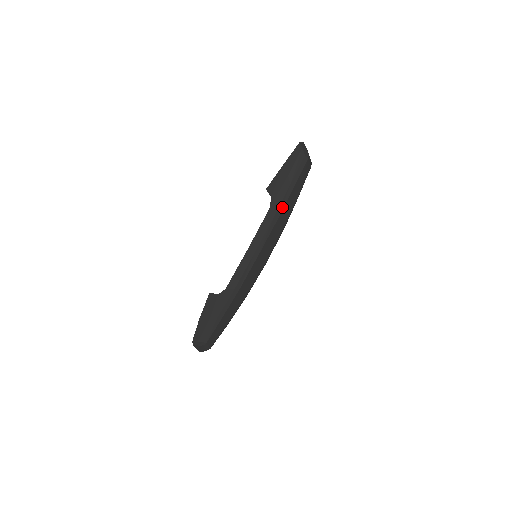
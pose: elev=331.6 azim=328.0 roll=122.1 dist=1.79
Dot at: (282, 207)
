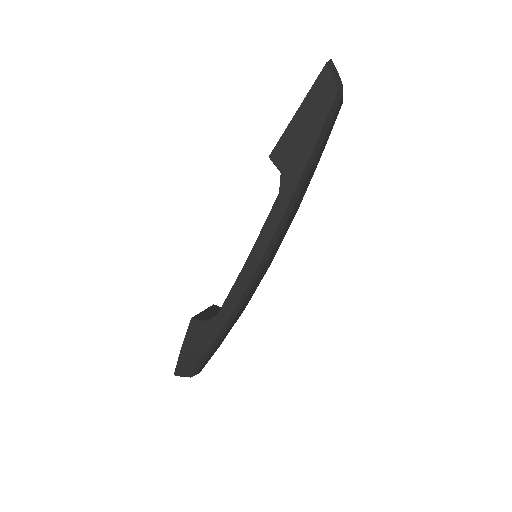
Dot at: (300, 187)
